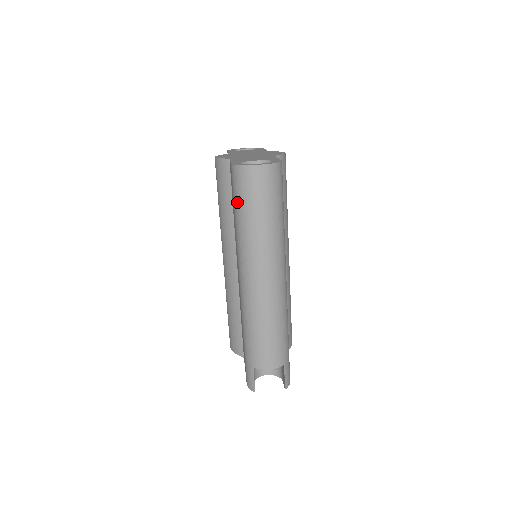
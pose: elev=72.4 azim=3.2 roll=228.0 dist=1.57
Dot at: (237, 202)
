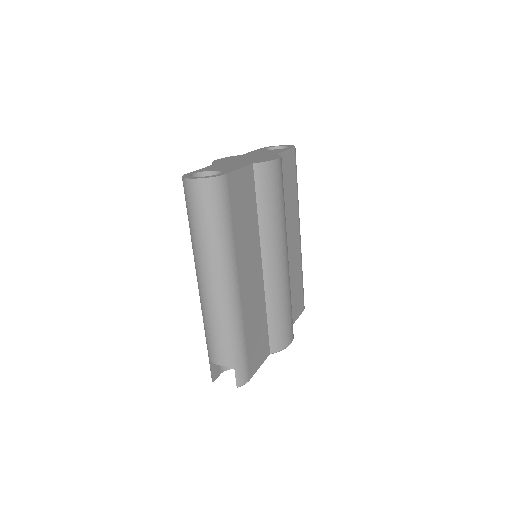
Dot at: occluded
